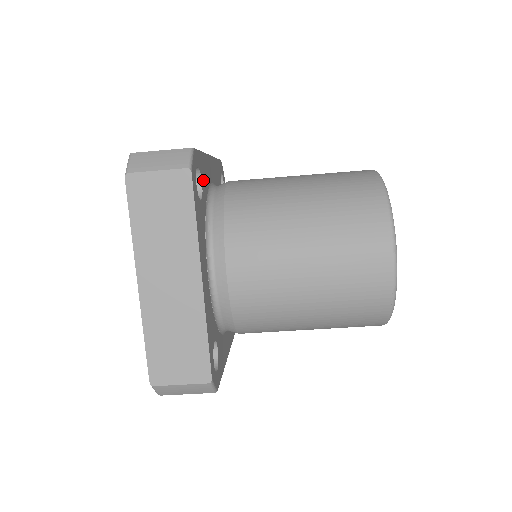
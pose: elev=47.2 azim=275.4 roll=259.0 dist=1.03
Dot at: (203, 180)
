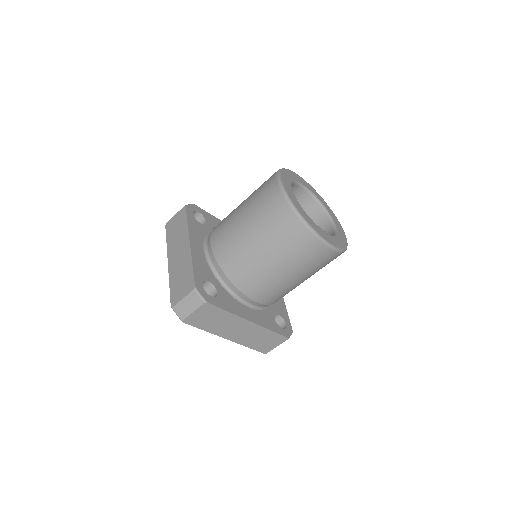
Dot at: (206, 276)
